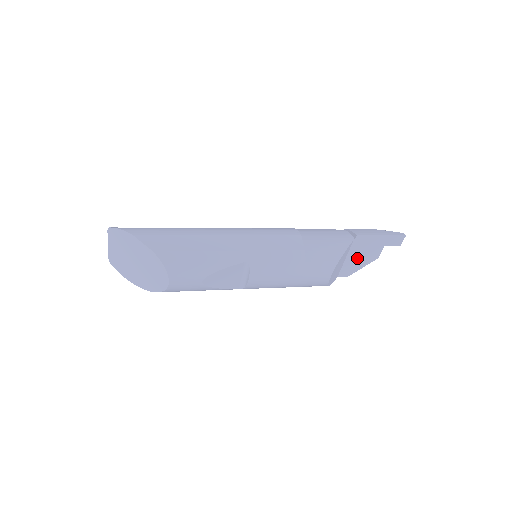
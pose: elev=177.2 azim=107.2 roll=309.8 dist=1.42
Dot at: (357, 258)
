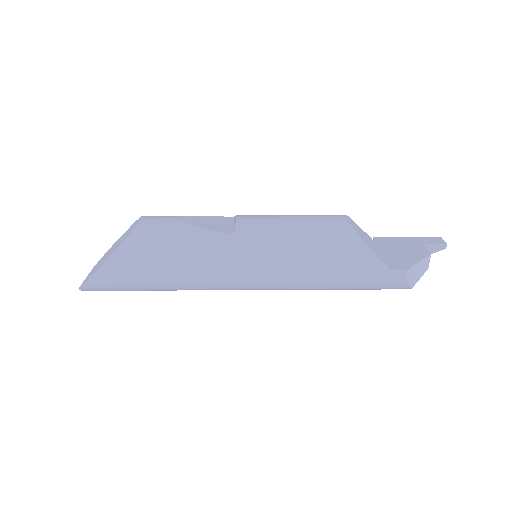
Dot at: (398, 254)
